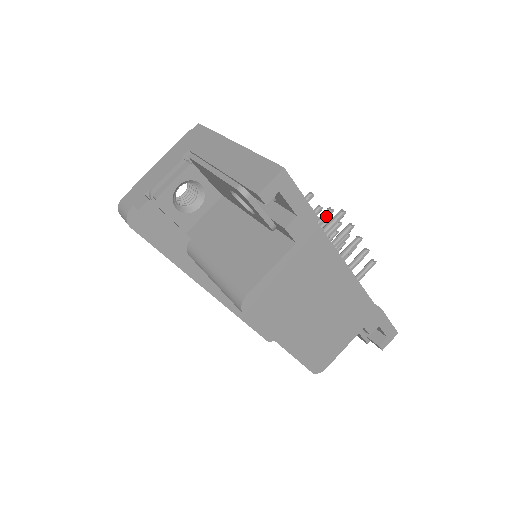
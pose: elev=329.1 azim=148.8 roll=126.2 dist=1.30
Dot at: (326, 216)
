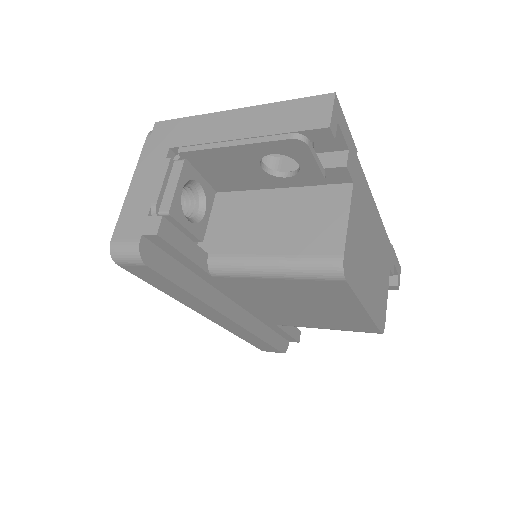
Dot at: occluded
